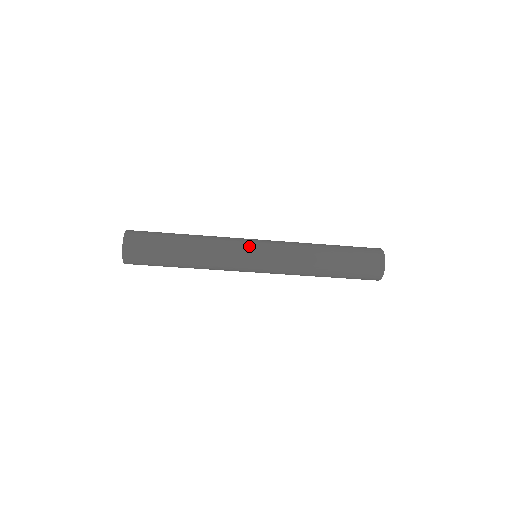
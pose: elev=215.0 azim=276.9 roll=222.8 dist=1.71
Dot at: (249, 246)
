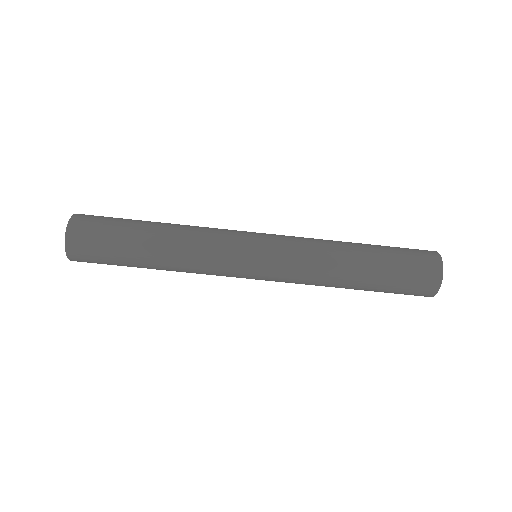
Dot at: (246, 231)
